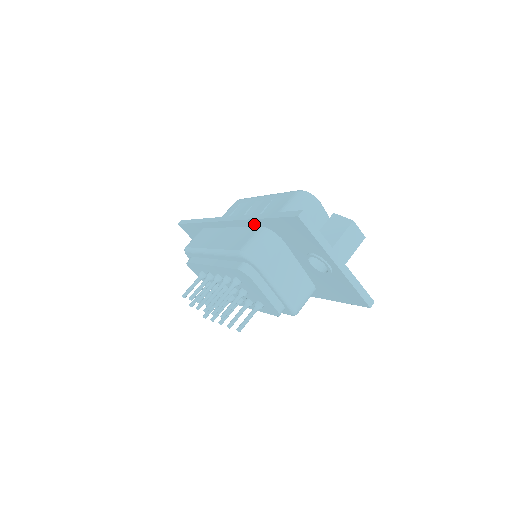
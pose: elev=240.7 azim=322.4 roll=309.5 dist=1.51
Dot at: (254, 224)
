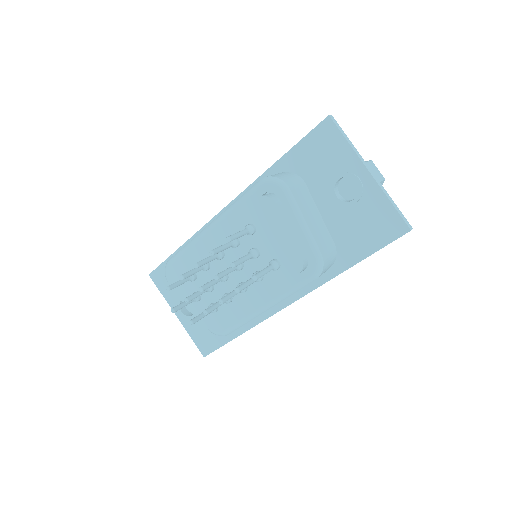
Dot at: occluded
